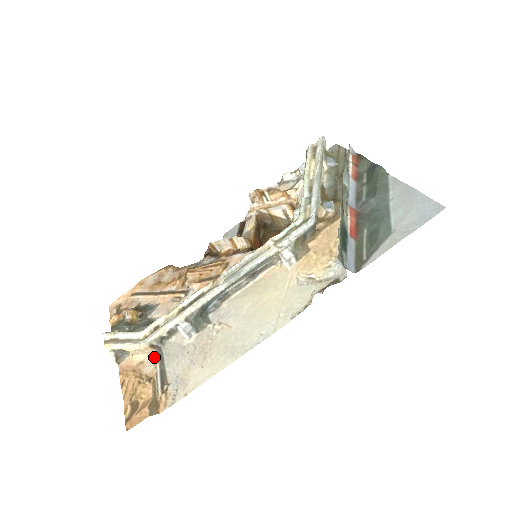
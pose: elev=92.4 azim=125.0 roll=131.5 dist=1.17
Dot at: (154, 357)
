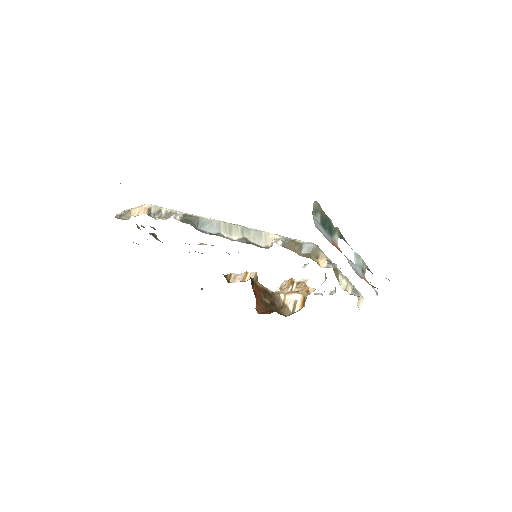
Dot at: (141, 214)
